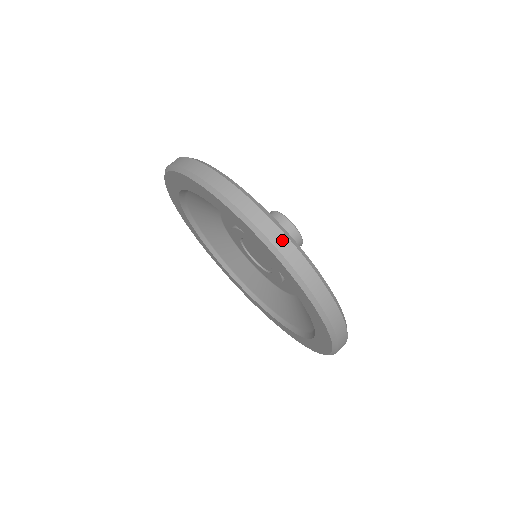
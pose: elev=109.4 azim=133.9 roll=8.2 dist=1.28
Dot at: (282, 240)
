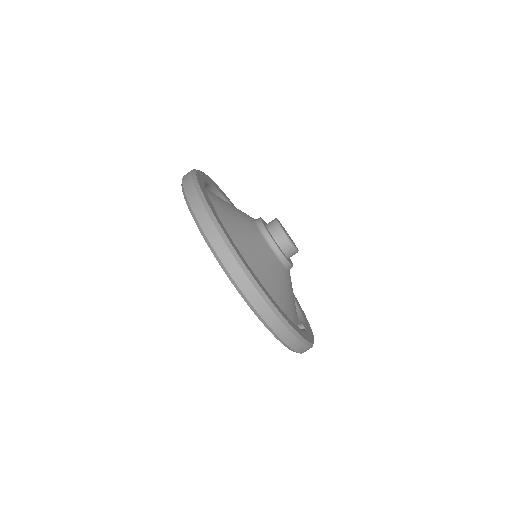
Dot at: (244, 280)
